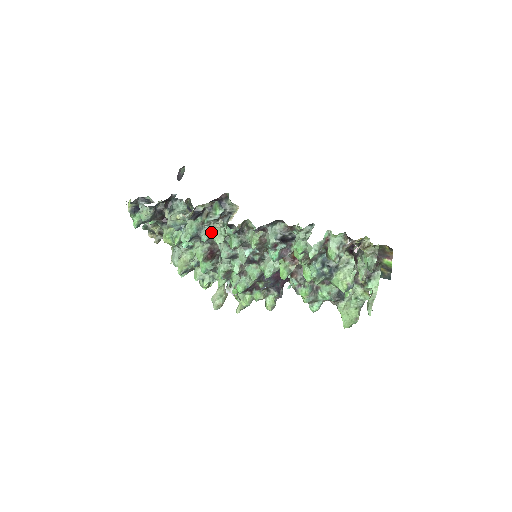
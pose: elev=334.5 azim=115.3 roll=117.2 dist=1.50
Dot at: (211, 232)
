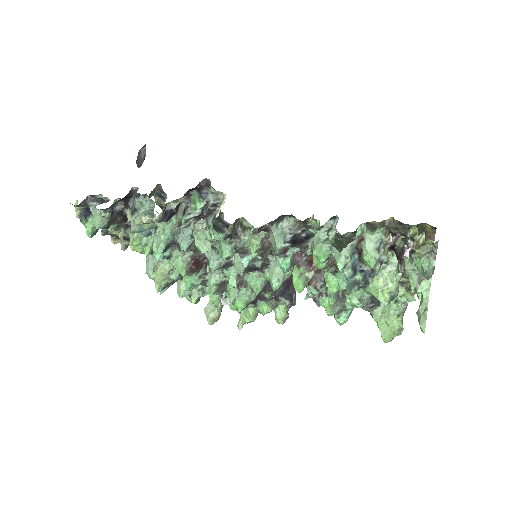
Dot at: (192, 236)
